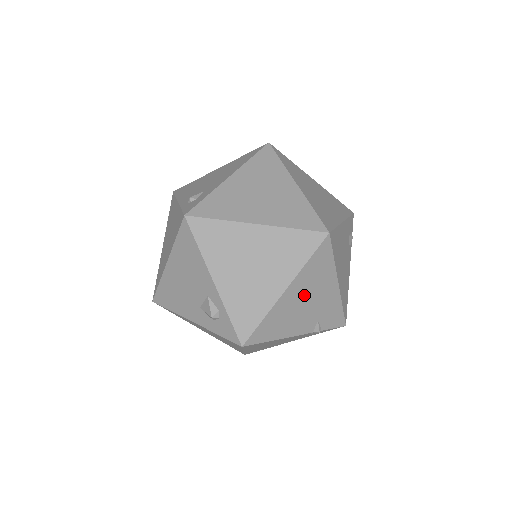
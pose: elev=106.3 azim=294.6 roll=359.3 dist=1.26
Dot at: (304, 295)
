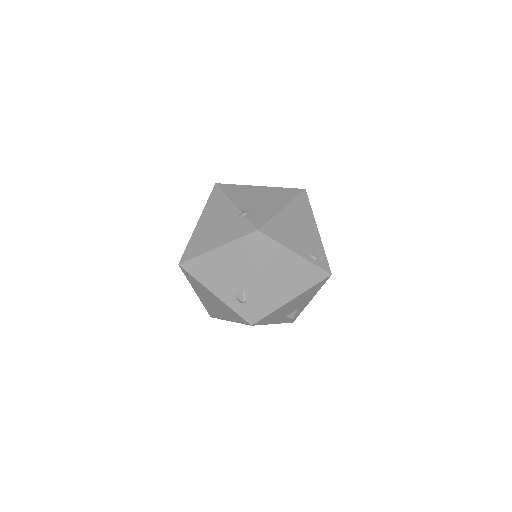
Dot at: (264, 195)
